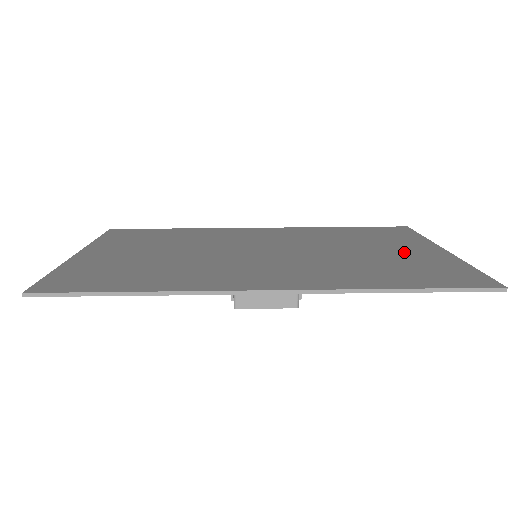
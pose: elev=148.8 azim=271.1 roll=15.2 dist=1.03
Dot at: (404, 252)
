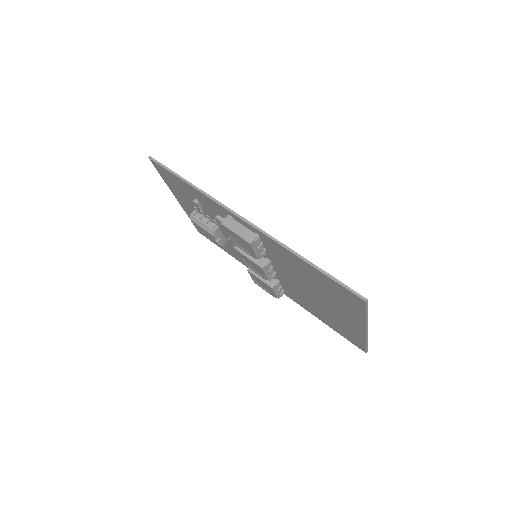
Dot at: occluded
